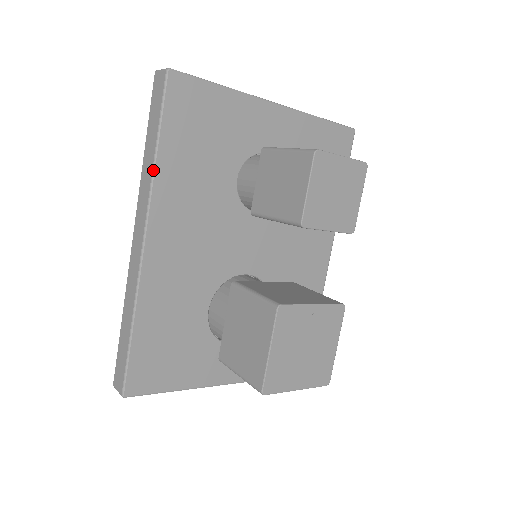
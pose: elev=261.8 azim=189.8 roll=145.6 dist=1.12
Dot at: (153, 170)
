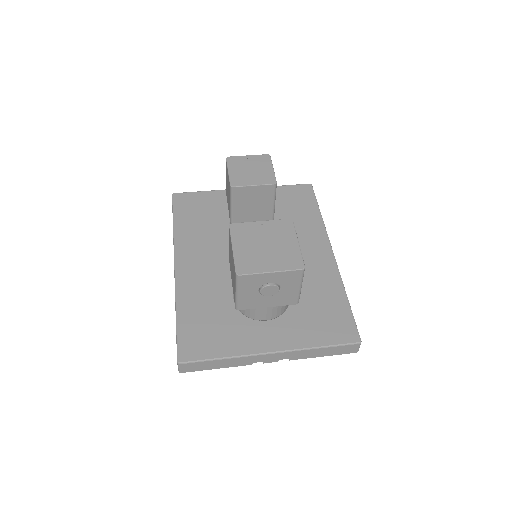
Dot at: (173, 233)
